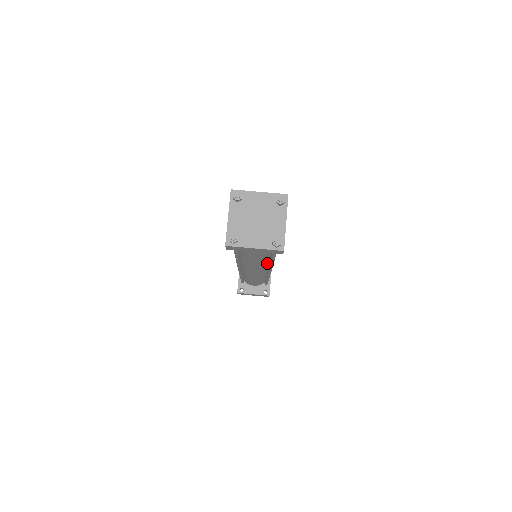
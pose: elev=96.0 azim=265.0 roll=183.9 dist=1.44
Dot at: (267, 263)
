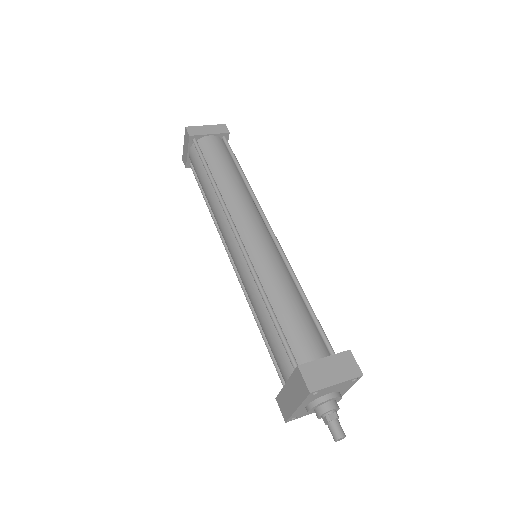
Dot at: (249, 197)
